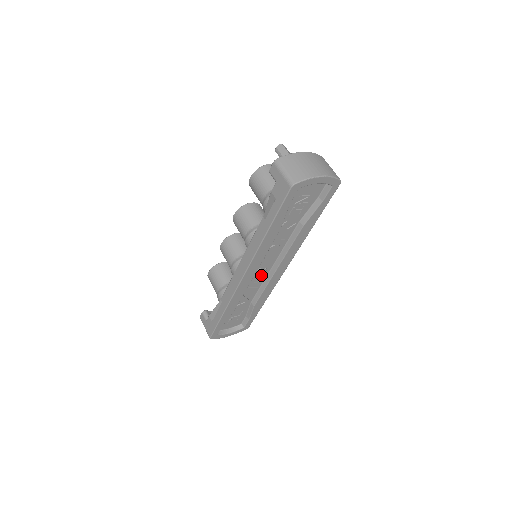
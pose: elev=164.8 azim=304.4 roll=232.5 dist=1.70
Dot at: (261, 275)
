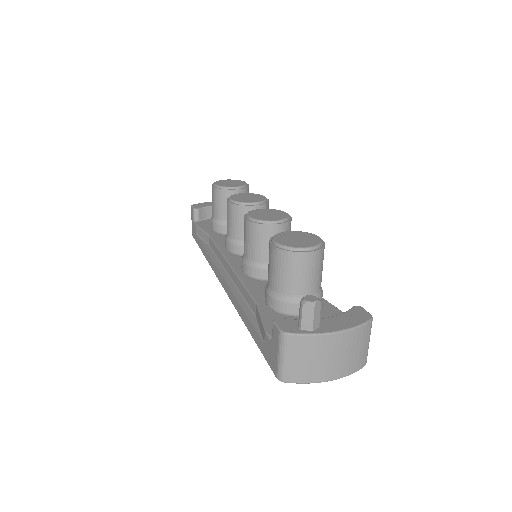
Dot at: occluded
